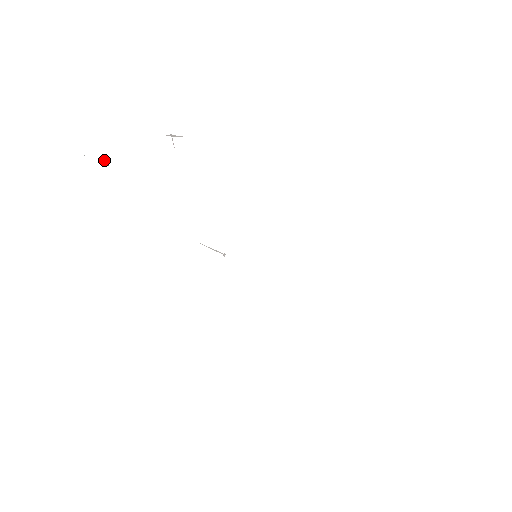
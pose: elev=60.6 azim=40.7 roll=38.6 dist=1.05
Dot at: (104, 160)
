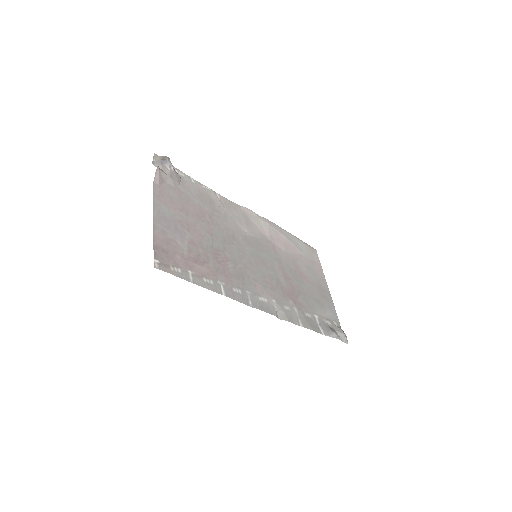
Dot at: (168, 166)
